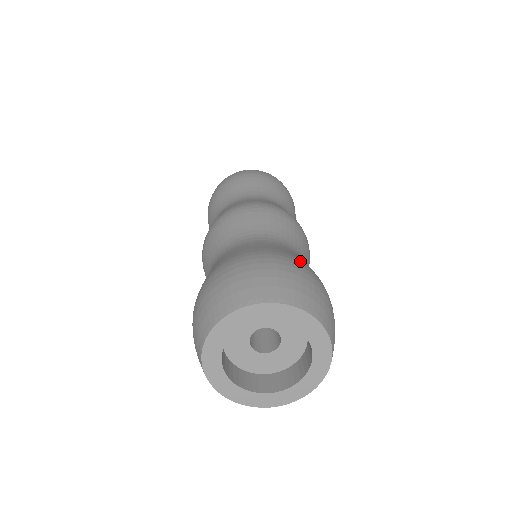
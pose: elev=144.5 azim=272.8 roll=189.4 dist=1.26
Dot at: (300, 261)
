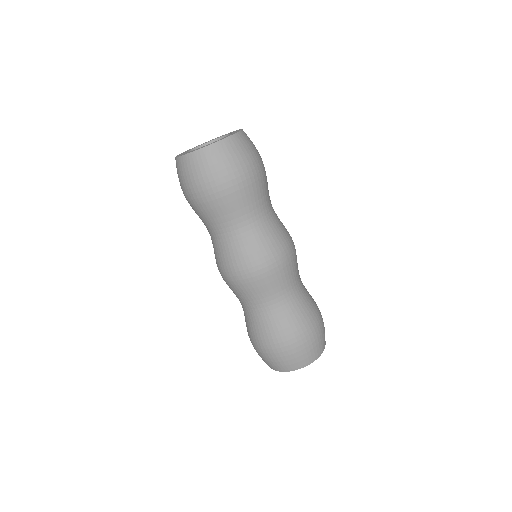
Dot at: (314, 318)
